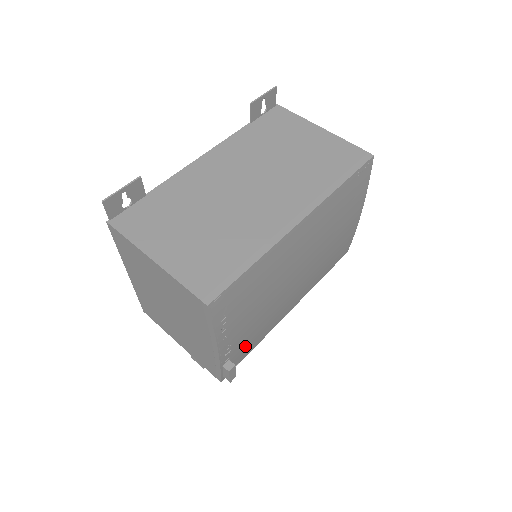
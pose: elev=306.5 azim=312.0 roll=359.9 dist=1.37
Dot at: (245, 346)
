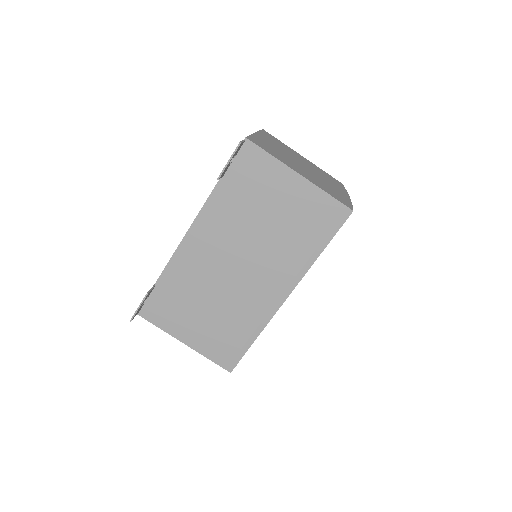
Dot at: occluded
